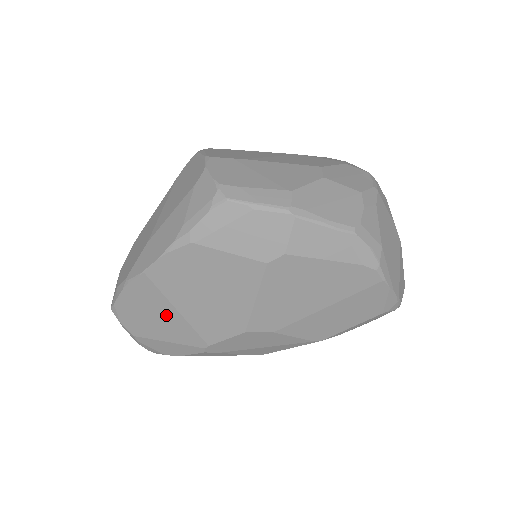
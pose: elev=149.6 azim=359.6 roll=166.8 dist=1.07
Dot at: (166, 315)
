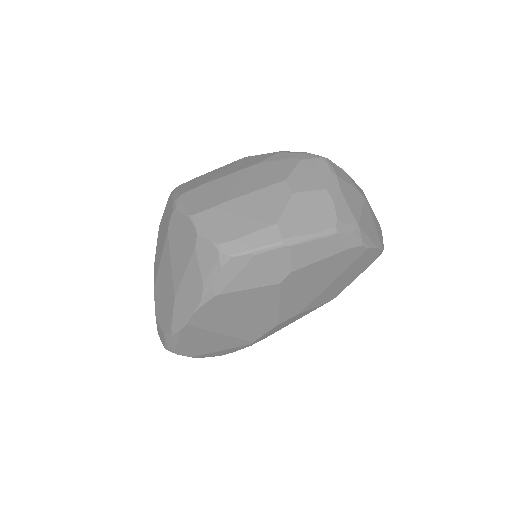
Dot at: (213, 339)
